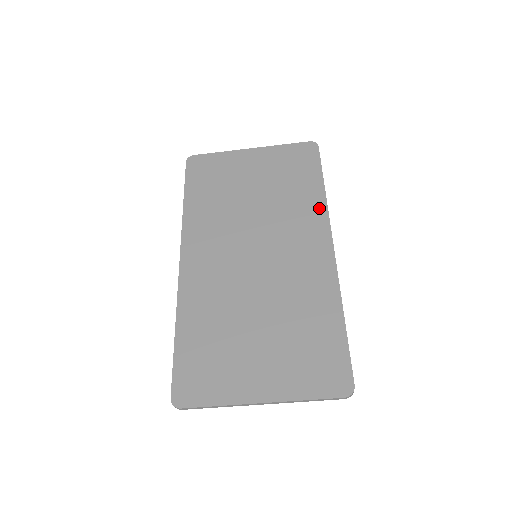
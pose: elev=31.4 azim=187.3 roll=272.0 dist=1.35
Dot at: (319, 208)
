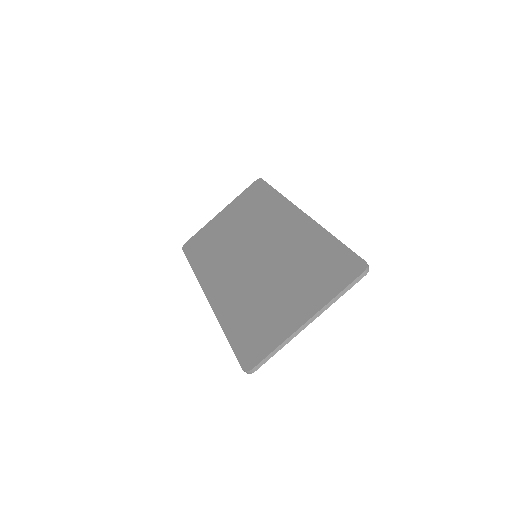
Dot at: (281, 203)
